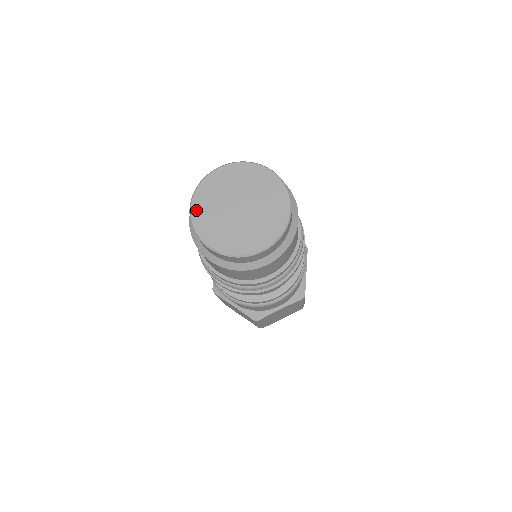
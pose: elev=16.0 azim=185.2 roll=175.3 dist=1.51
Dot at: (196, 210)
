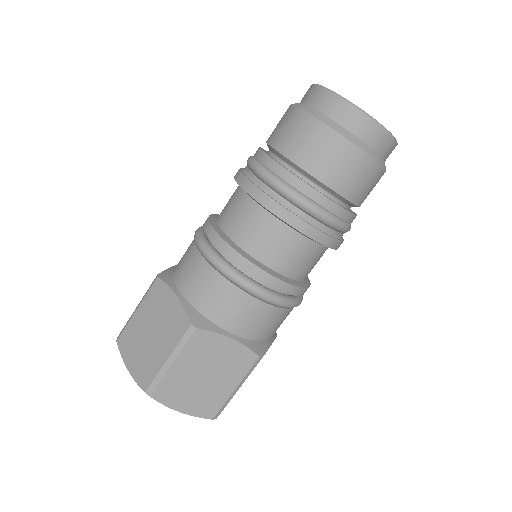
Dot at: (338, 95)
